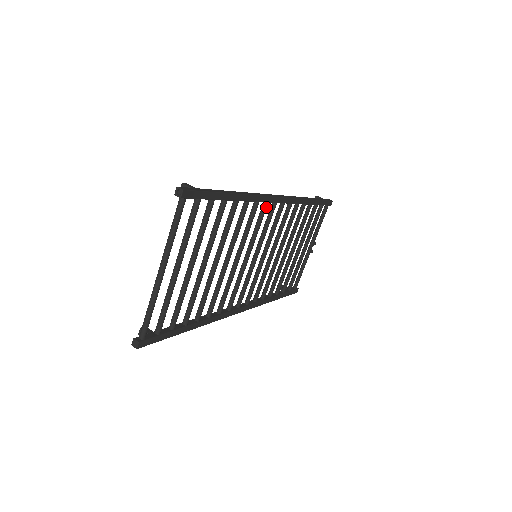
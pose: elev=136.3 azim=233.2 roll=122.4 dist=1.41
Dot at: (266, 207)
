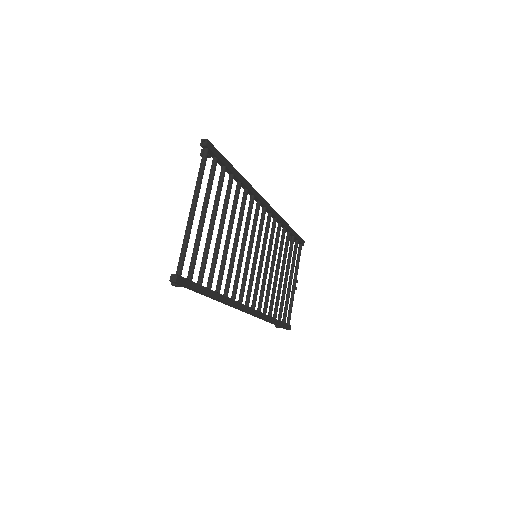
Dot at: (259, 206)
